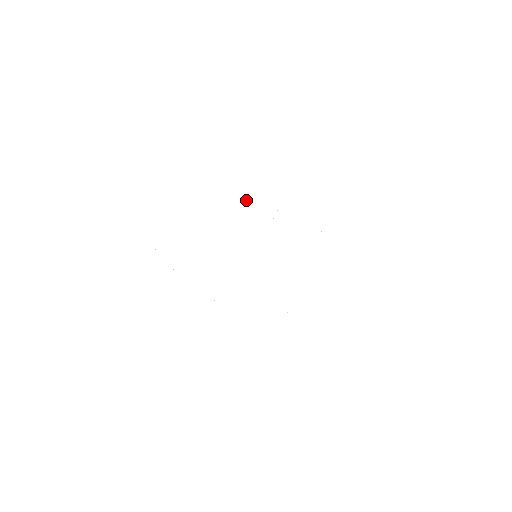
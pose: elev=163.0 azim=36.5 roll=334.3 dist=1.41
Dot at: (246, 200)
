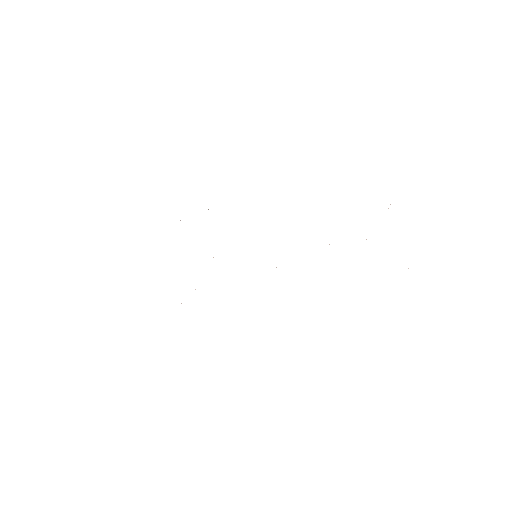
Dot at: occluded
